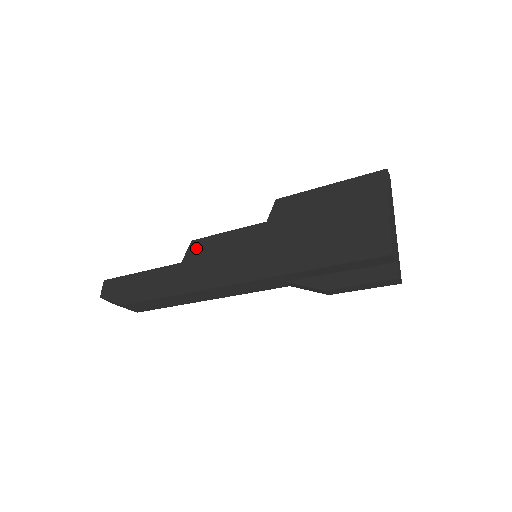
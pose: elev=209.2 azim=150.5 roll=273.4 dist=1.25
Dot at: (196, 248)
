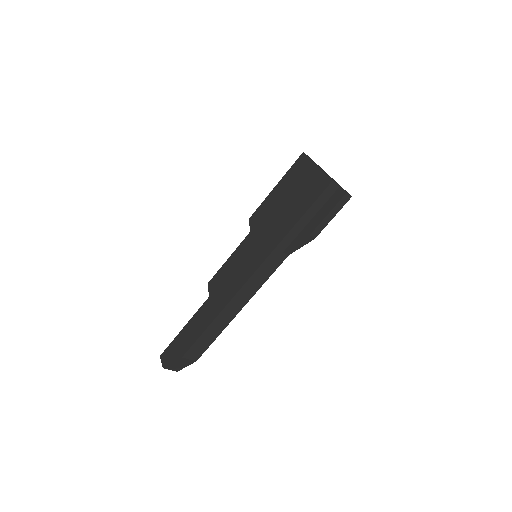
Dot at: (214, 284)
